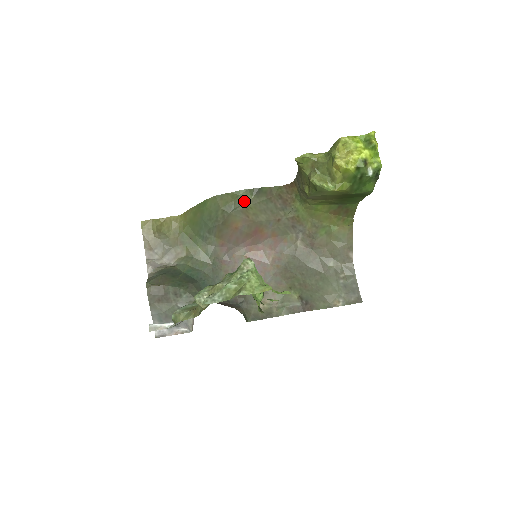
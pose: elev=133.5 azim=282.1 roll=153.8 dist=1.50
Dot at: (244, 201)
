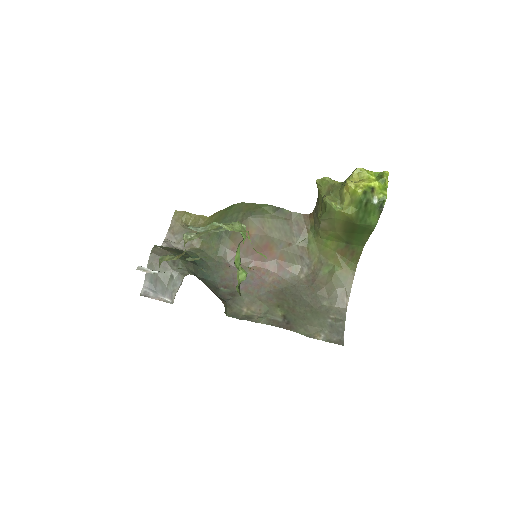
Dot at: (264, 213)
